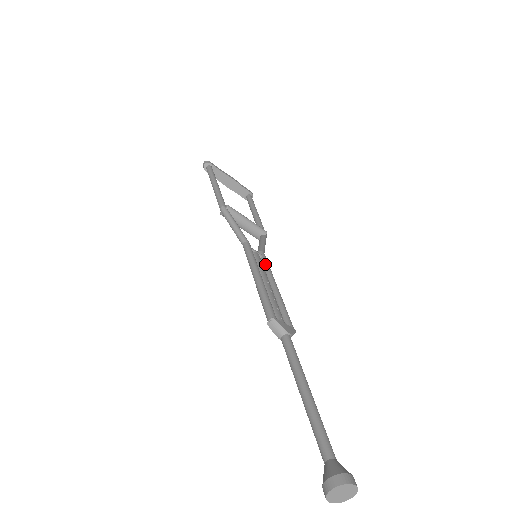
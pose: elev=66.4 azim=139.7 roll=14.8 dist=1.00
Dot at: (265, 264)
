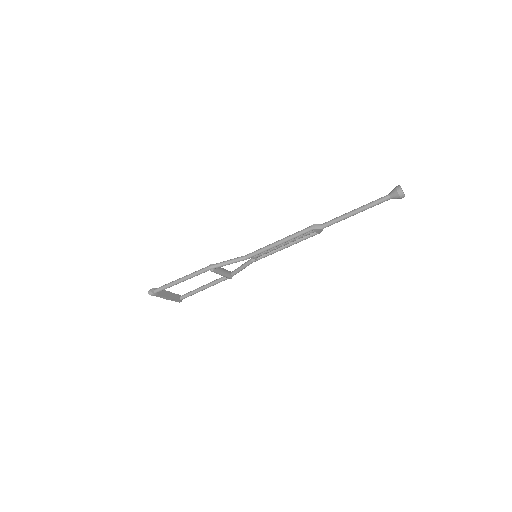
Dot at: occluded
